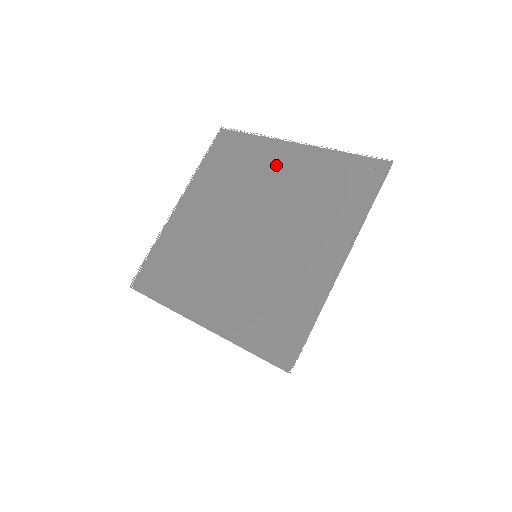
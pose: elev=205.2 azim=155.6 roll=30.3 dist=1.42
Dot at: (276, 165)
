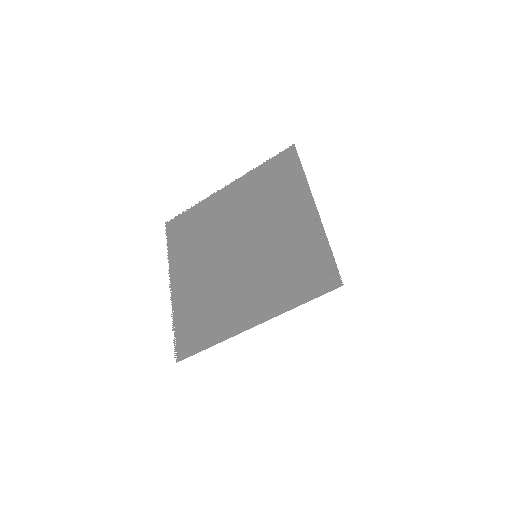
Dot at: (223, 206)
